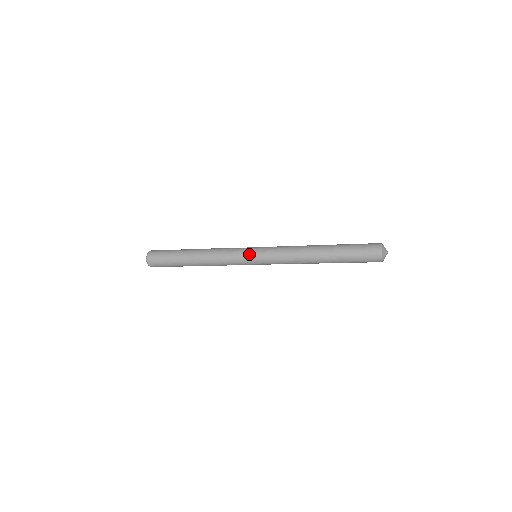
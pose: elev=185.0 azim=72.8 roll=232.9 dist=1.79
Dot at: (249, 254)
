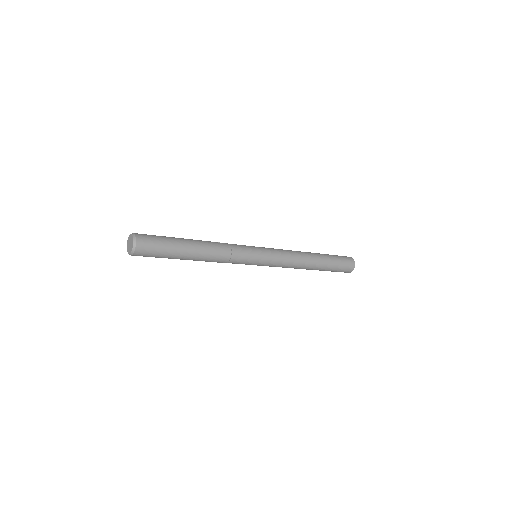
Dot at: (255, 247)
